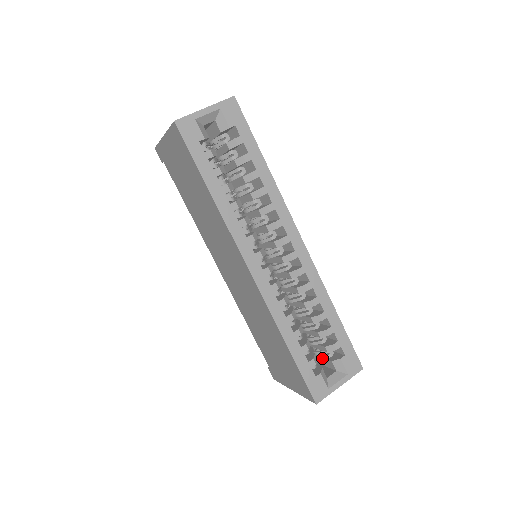
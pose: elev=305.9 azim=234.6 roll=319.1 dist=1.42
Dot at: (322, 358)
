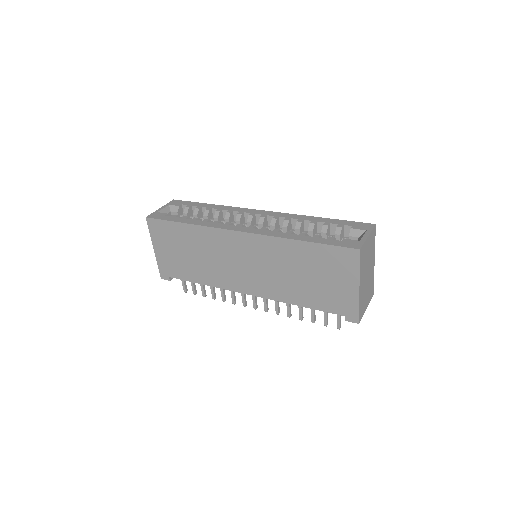
Dot at: occluded
